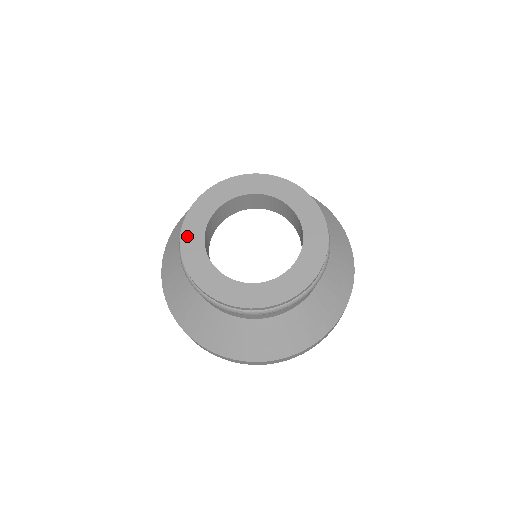
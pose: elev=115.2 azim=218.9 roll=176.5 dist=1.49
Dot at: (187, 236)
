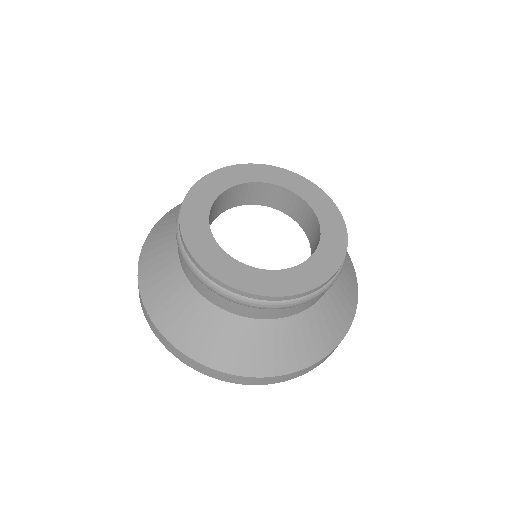
Dot at: (231, 171)
